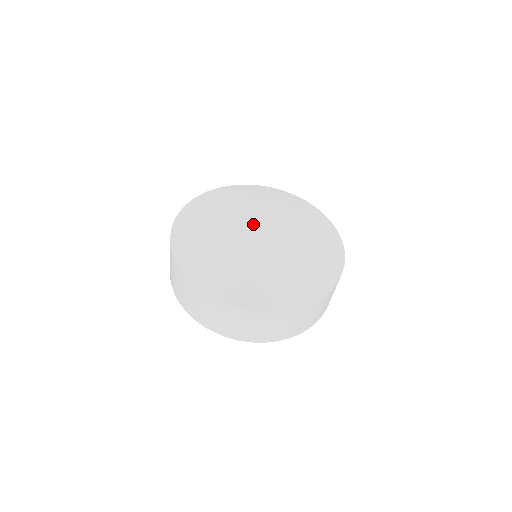
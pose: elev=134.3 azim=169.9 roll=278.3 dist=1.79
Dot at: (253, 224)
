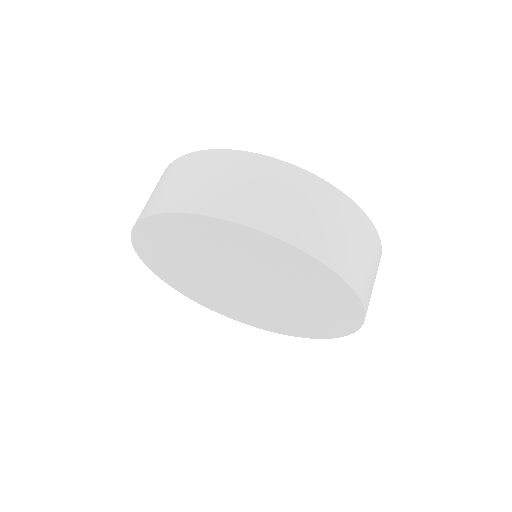
Dot at: occluded
